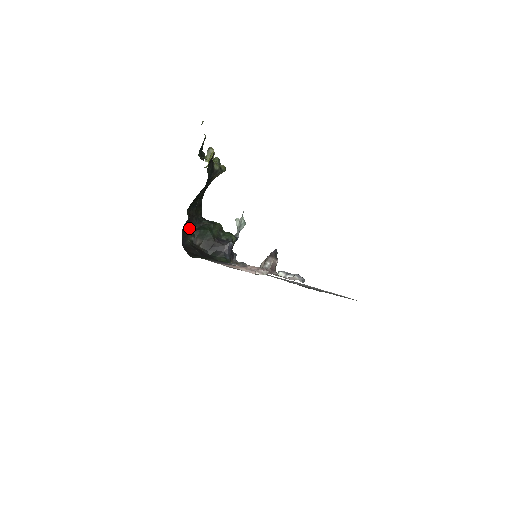
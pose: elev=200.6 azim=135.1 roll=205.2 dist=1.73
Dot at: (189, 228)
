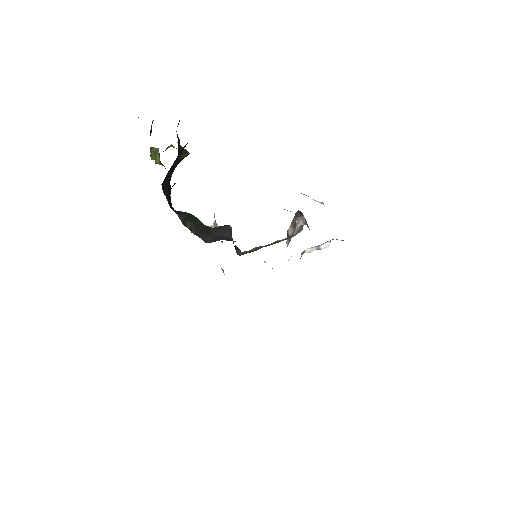
Dot at: (170, 207)
